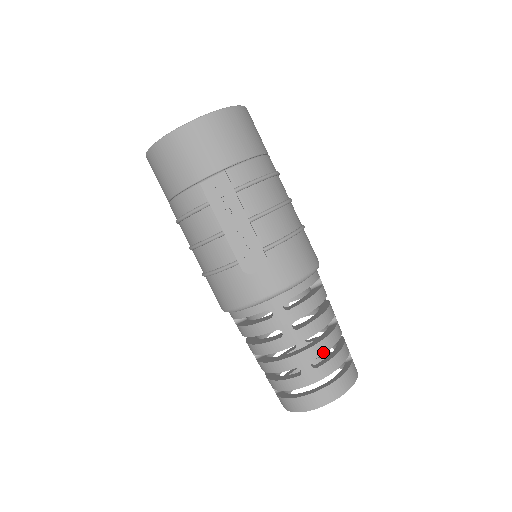
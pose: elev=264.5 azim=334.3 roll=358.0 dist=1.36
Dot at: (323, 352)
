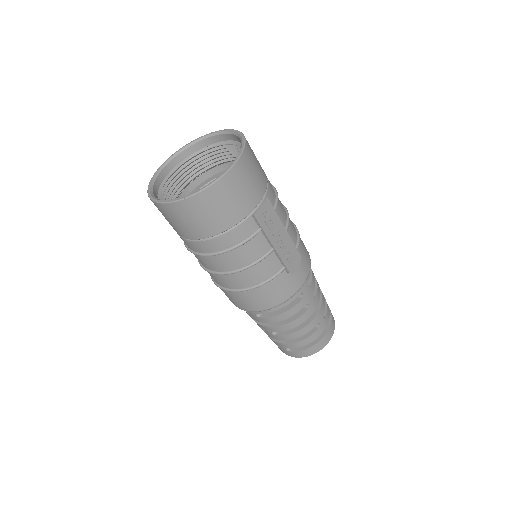
Dot at: occluded
